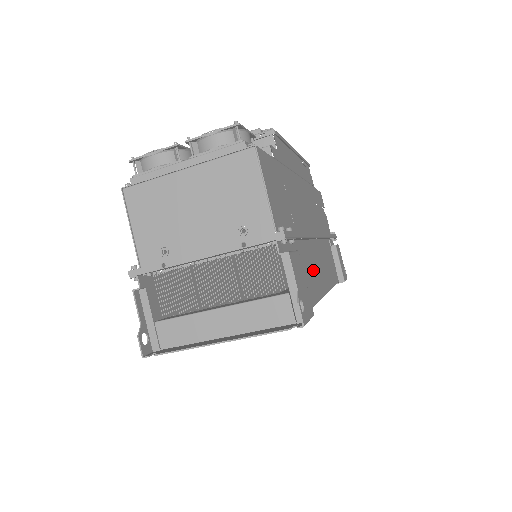
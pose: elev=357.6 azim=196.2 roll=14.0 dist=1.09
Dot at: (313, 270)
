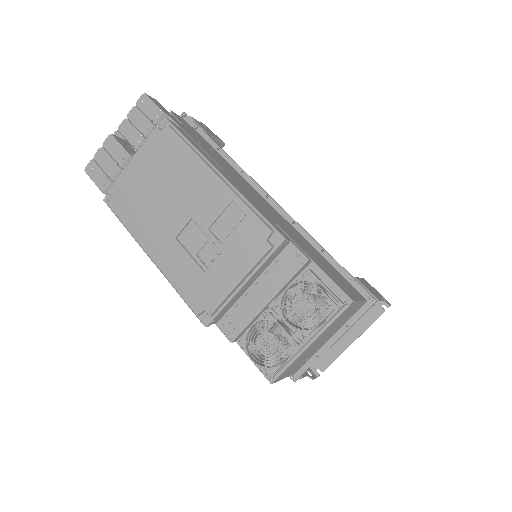
Dot at: occluded
